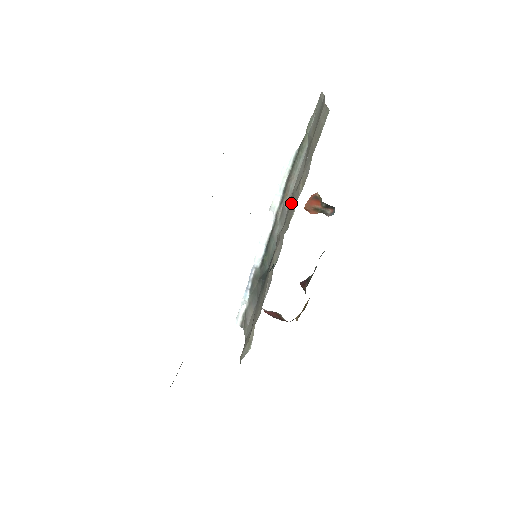
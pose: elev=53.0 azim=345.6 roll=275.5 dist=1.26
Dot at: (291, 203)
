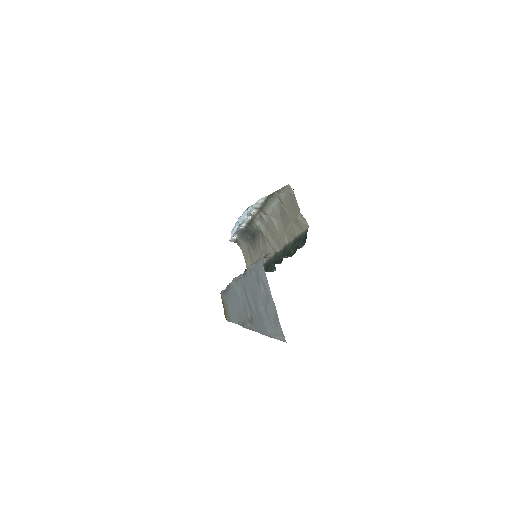
Dot at: (275, 233)
